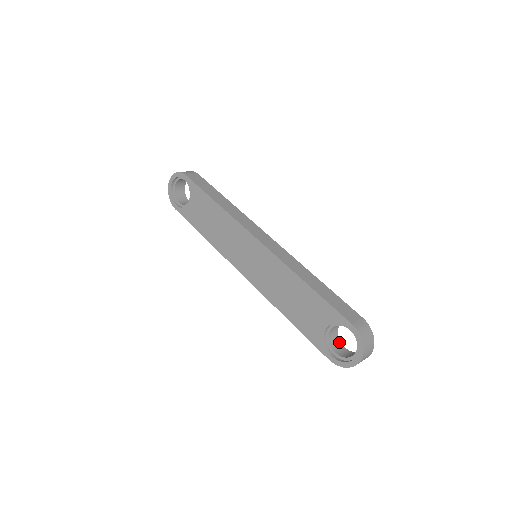
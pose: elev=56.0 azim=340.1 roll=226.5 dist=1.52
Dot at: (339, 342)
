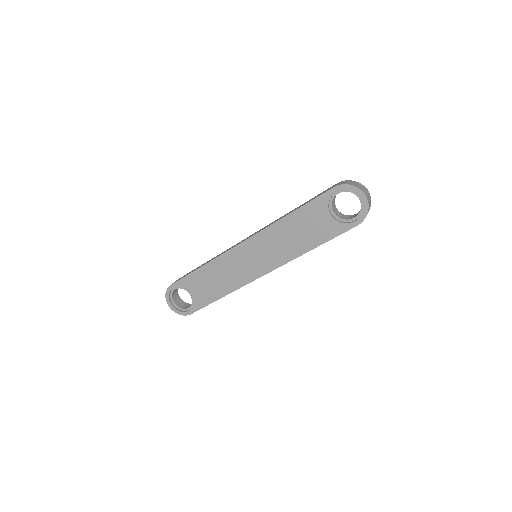
Dot at: (350, 216)
